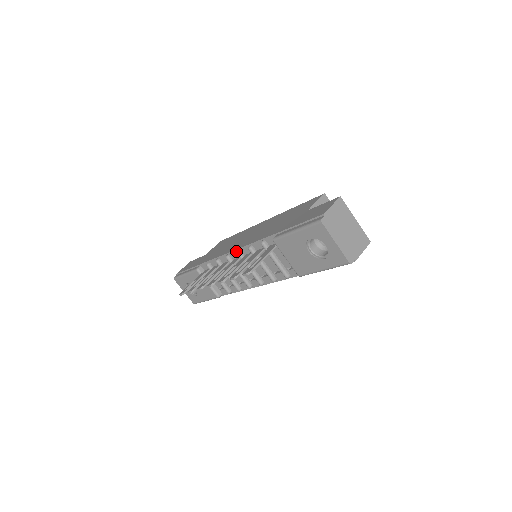
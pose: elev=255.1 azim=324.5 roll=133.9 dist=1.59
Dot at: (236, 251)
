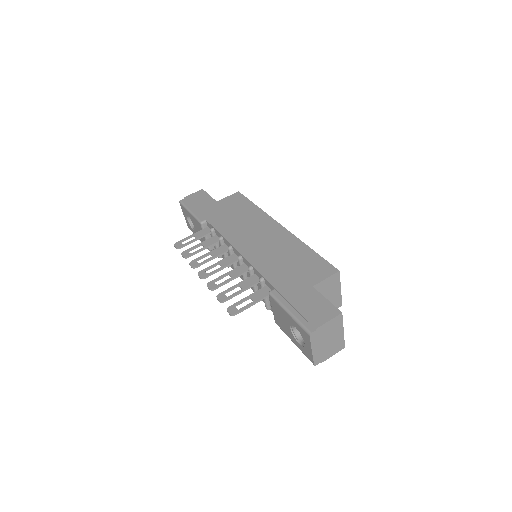
Dot at: (239, 253)
